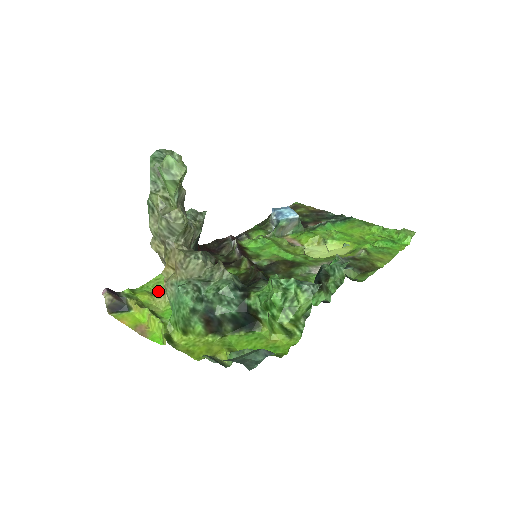
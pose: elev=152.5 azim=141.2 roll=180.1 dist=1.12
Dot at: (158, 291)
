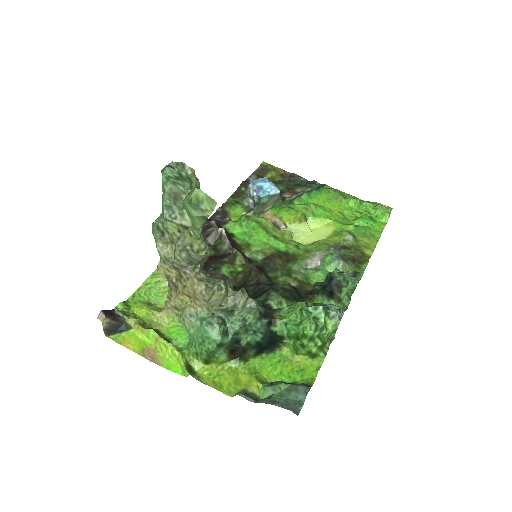
Dot at: (152, 299)
